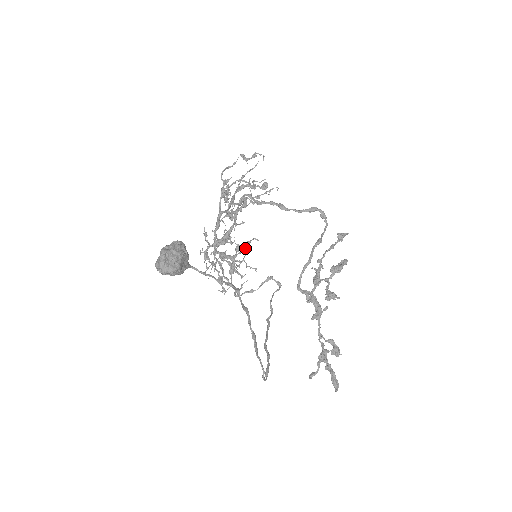
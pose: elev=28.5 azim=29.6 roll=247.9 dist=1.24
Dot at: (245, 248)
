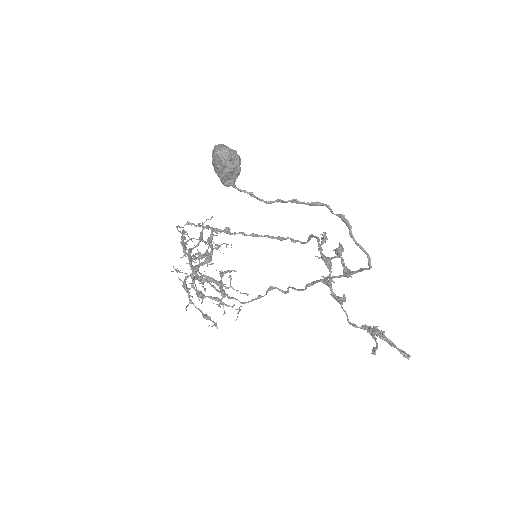
Dot at: occluded
